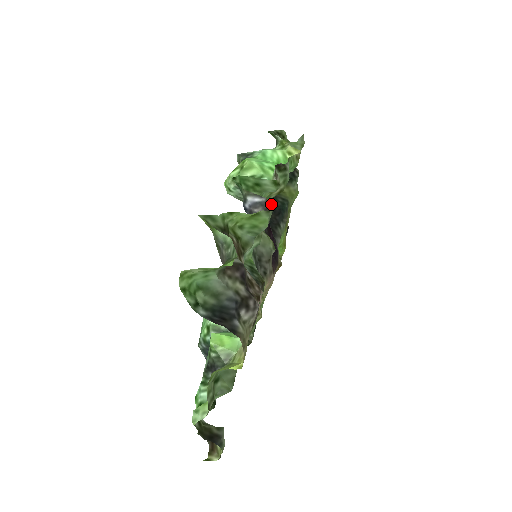
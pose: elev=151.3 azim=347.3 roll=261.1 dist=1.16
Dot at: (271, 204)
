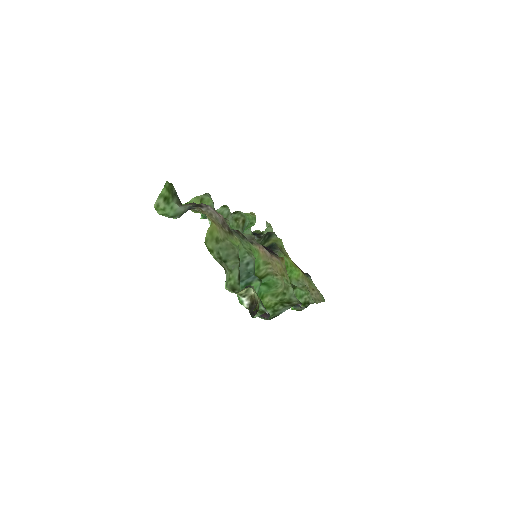
Dot at: occluded
